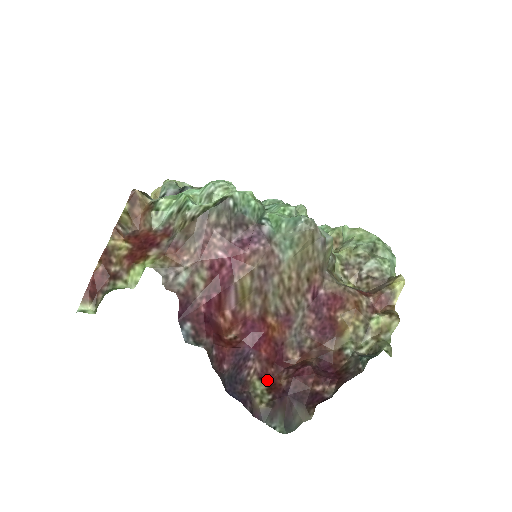
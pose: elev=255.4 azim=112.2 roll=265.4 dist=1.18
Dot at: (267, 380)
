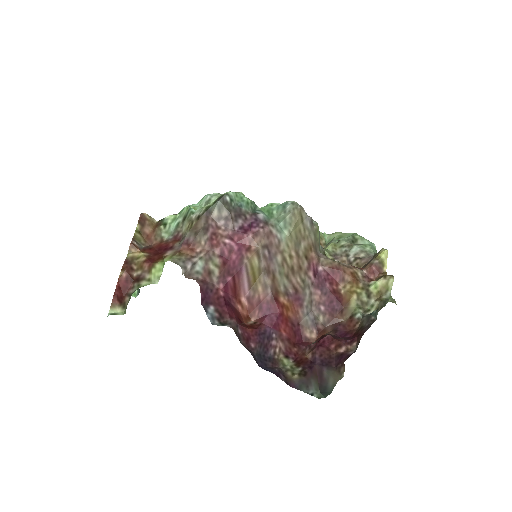
Dot at: (293, 358)
